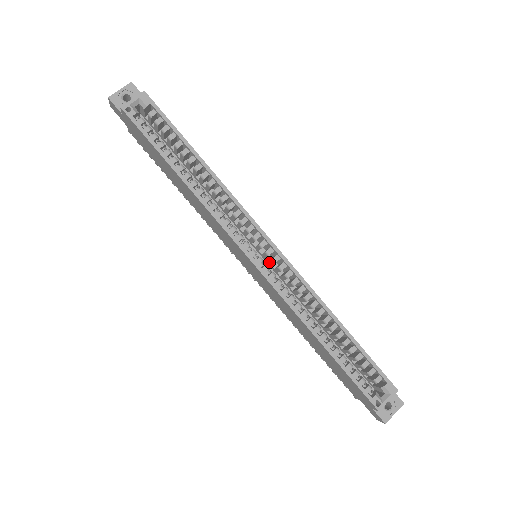
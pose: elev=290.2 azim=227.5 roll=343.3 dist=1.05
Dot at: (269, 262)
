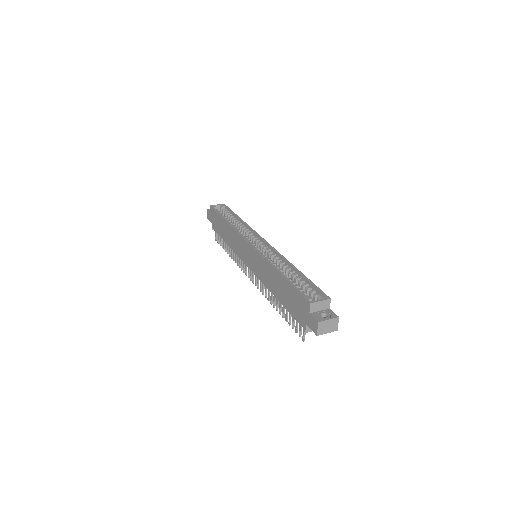
Dot at: occluded
